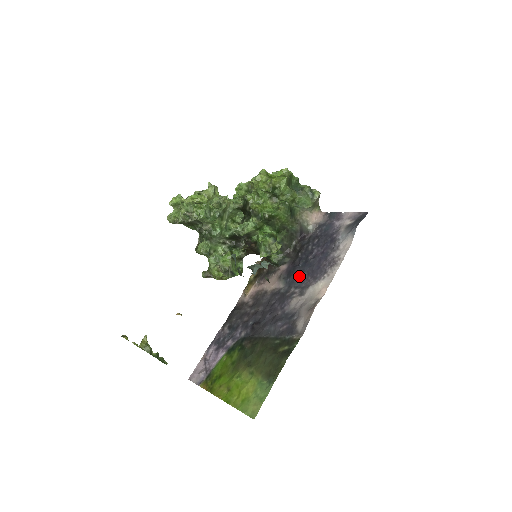
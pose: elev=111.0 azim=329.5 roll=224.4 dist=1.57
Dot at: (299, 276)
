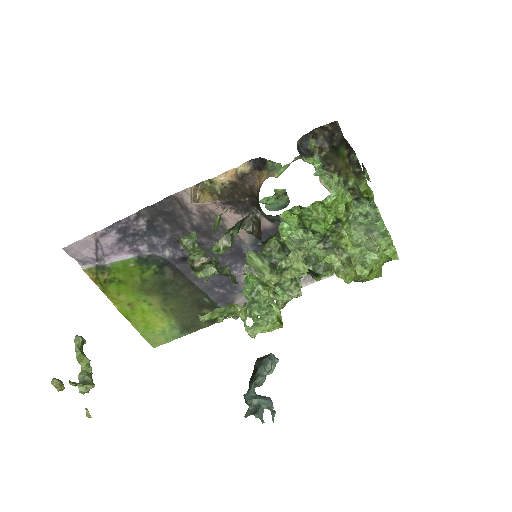
Dot at: occluded
